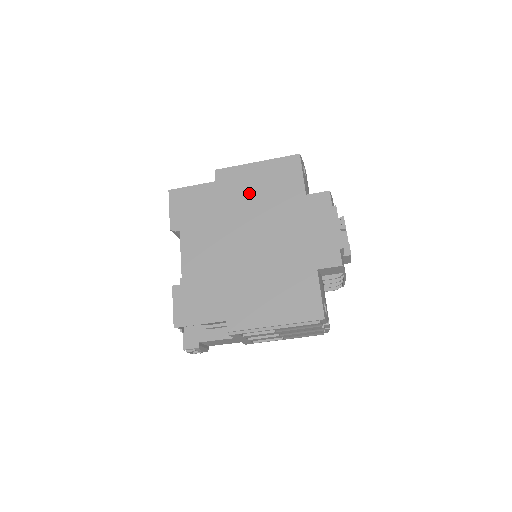
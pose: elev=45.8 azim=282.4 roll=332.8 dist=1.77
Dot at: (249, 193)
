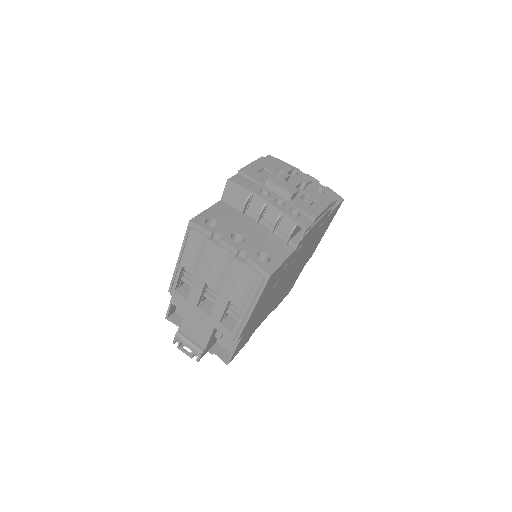
Dot at: occluded
